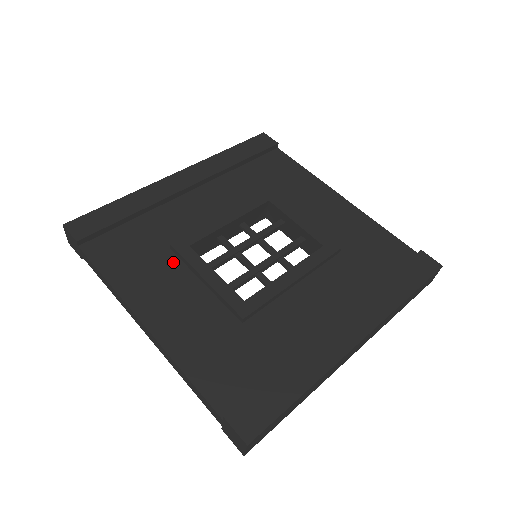
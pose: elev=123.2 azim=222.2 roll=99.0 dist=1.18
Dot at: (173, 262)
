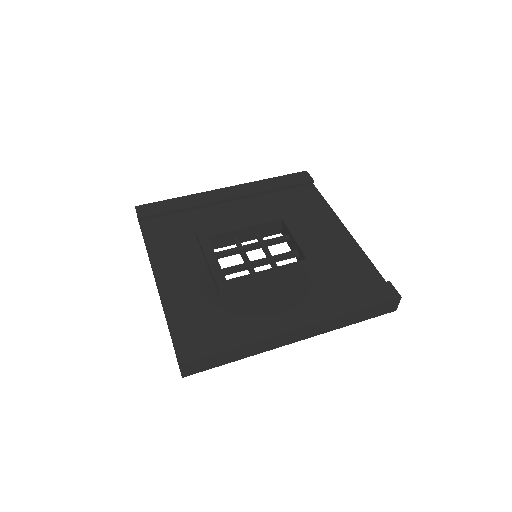
Dot at: (193, 245)
